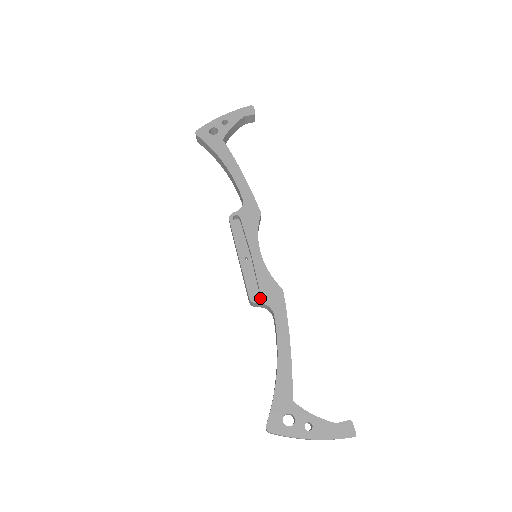
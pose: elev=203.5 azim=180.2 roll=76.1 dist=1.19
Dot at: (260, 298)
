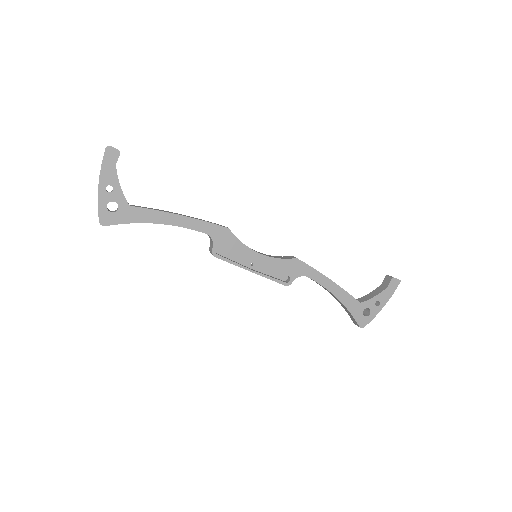
Dot at: (291, 278)
